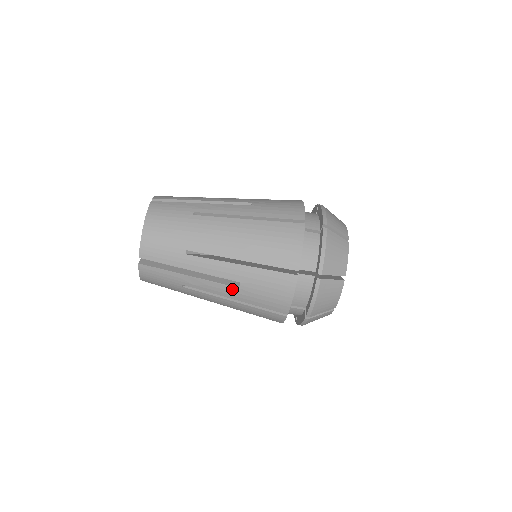
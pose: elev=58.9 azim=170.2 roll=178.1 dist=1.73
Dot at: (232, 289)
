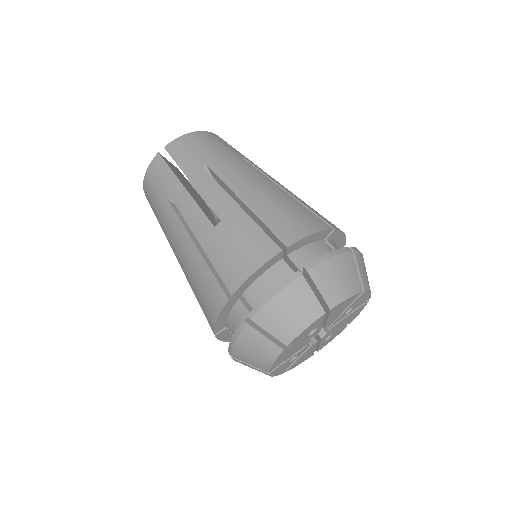
Dot at: (207, 225)
